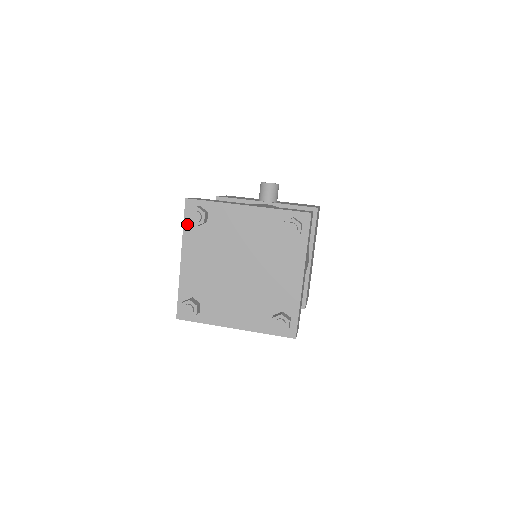
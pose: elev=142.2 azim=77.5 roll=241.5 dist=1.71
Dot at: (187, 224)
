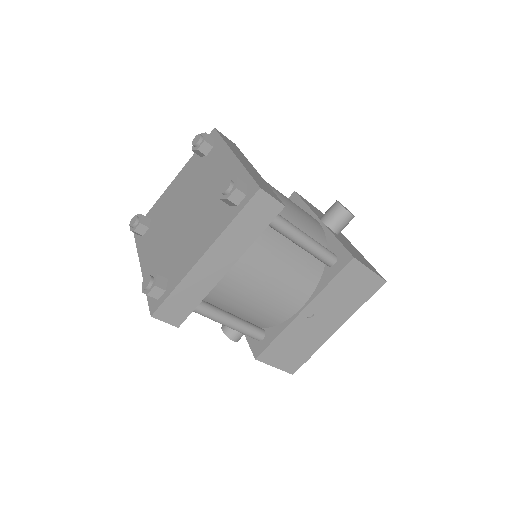
Dot at: occluded
